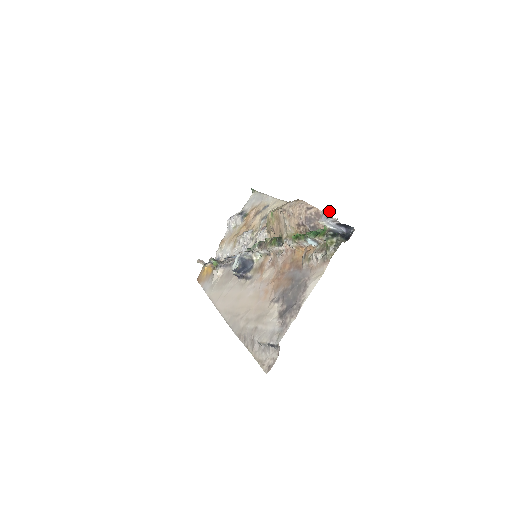
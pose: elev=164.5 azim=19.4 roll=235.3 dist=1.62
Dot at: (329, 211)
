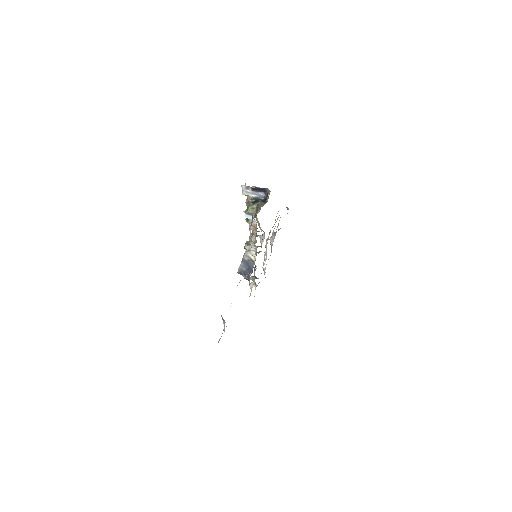
Dot at: occluded
